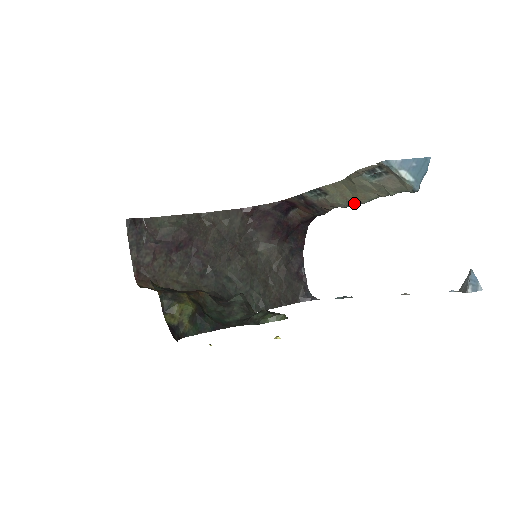
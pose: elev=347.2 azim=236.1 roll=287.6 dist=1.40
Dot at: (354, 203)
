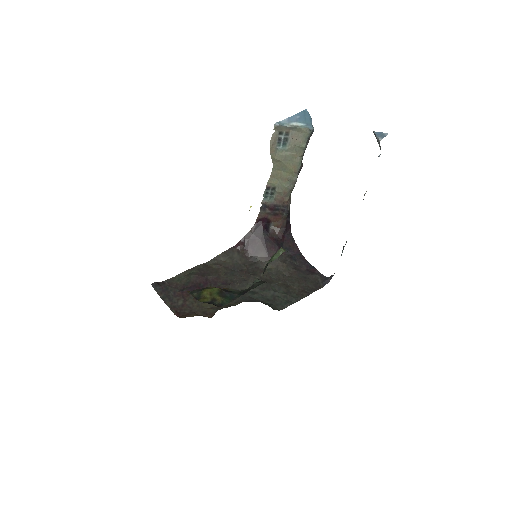
Dot at: (293, 178)
